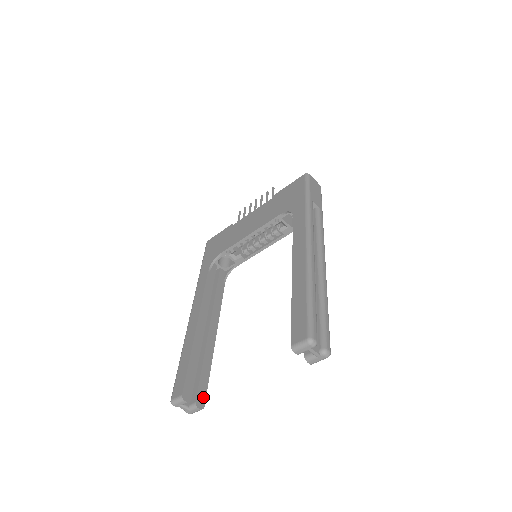
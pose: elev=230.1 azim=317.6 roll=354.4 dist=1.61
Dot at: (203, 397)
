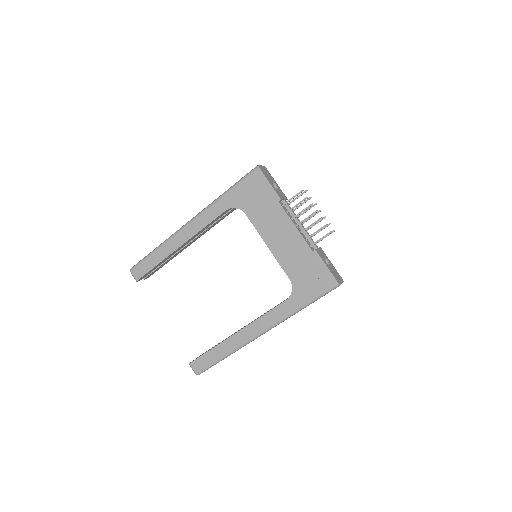
Dot at: (152, 274)
